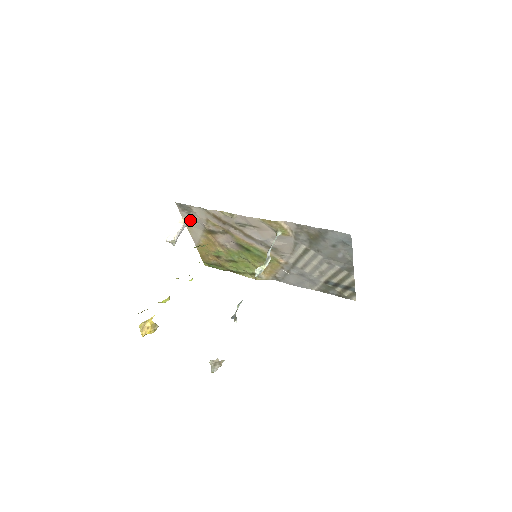
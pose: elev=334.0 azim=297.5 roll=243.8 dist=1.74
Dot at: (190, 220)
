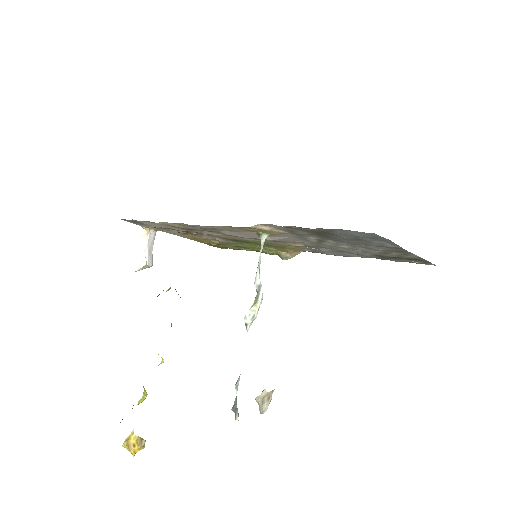
Dot at: (153, 227)
